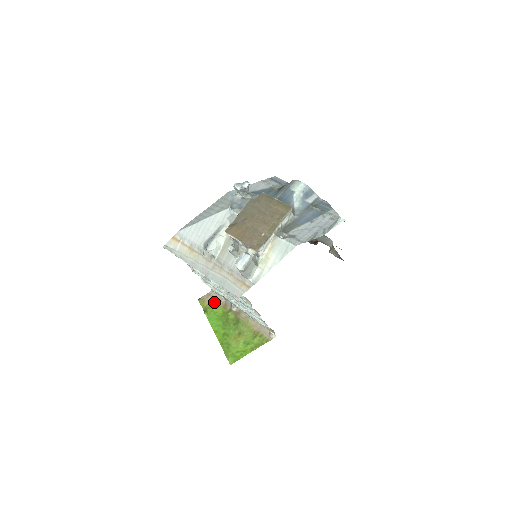
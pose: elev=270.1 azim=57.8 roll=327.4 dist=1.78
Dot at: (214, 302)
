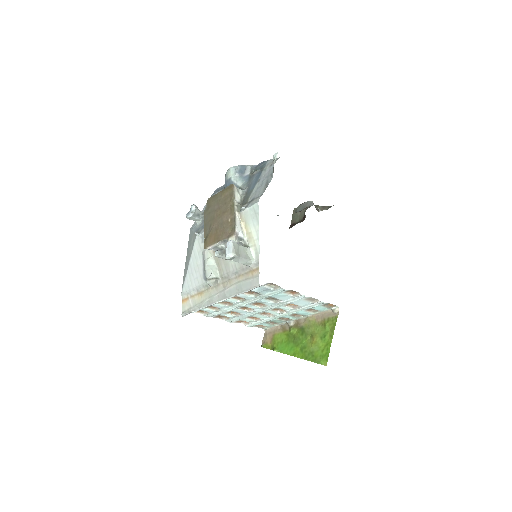
Dot at: (274, 336)
